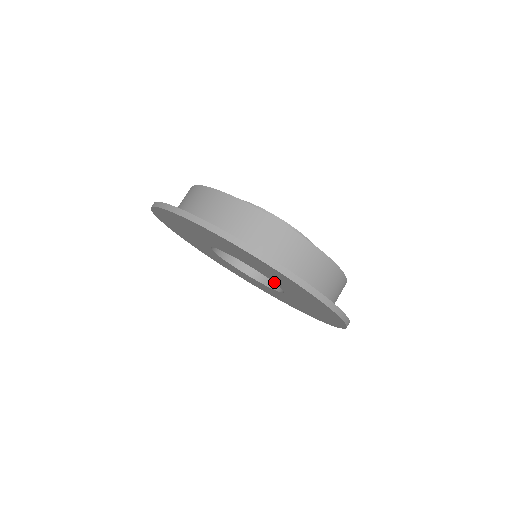
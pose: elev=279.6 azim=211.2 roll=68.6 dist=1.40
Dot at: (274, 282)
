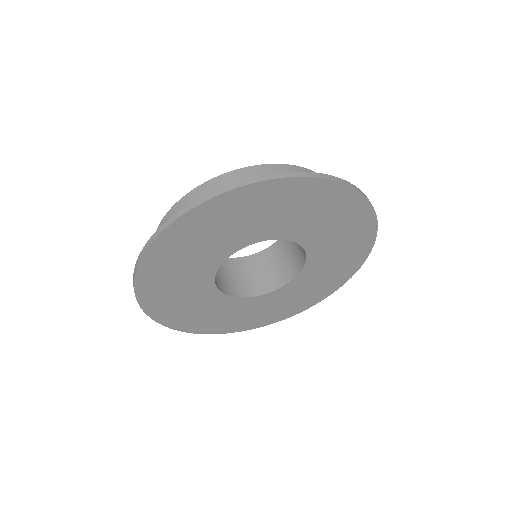
Dot at: (251, 244)
